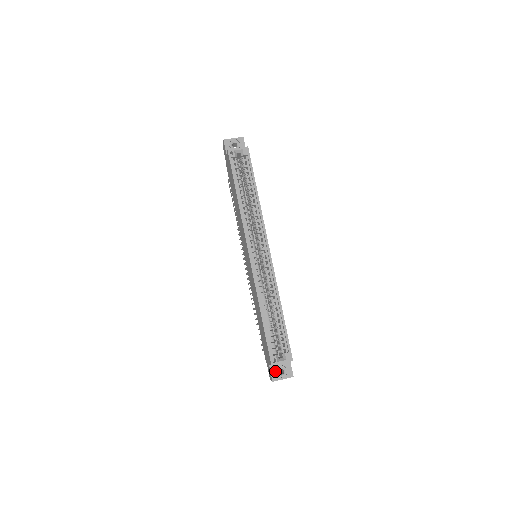
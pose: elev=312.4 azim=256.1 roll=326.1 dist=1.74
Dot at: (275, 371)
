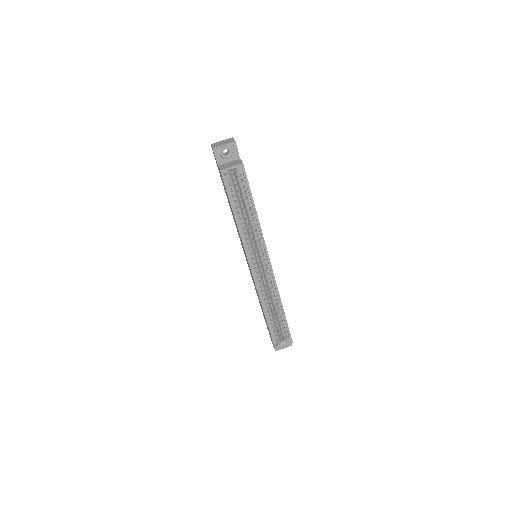
Dot at: occluded
